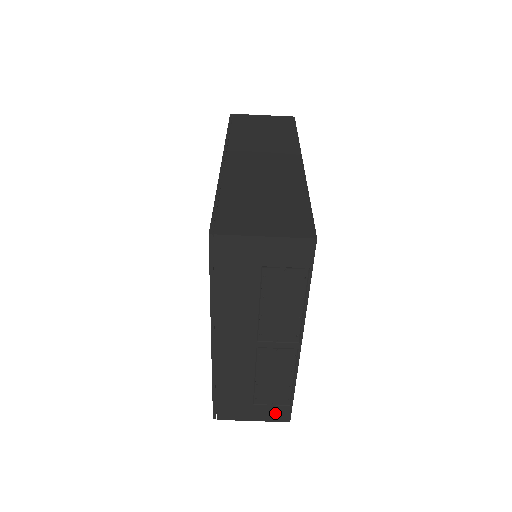
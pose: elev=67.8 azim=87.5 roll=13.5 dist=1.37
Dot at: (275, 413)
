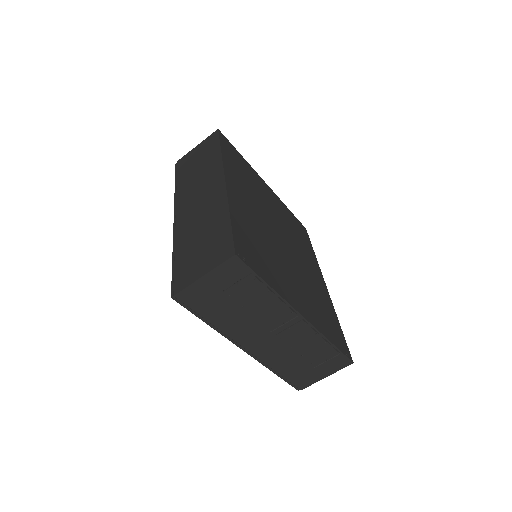
Dot at: (336, 364)
